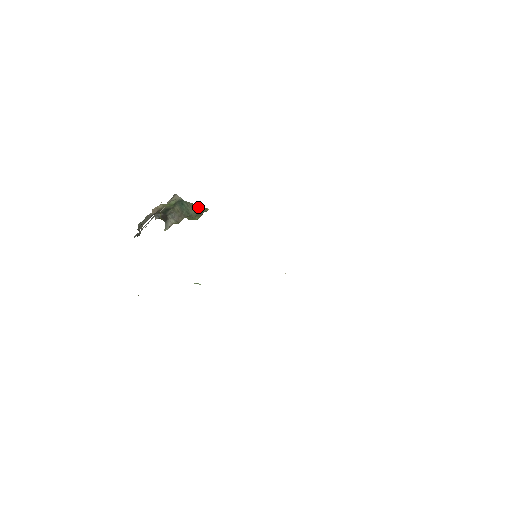
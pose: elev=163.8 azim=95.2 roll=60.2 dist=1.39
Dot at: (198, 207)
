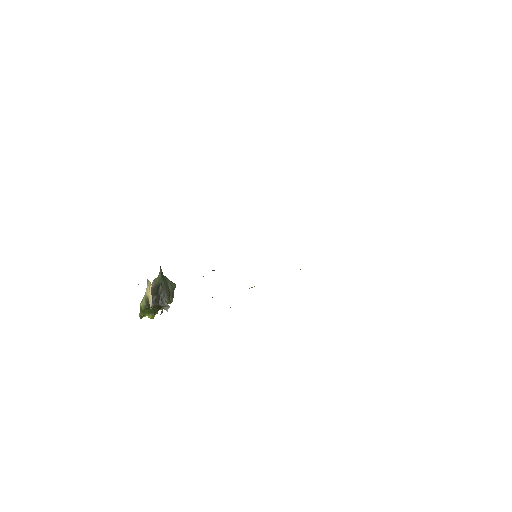
Dot at: (170, 282)
